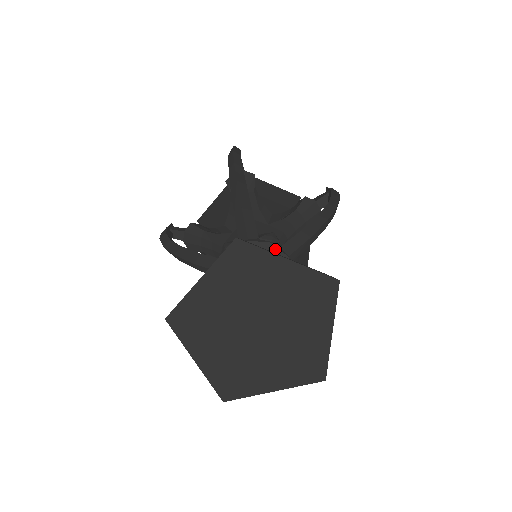
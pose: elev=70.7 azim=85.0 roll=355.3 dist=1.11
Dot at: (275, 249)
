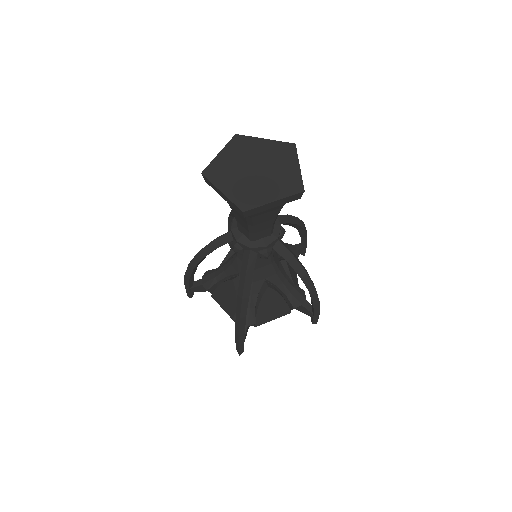
Dot at: occluded
